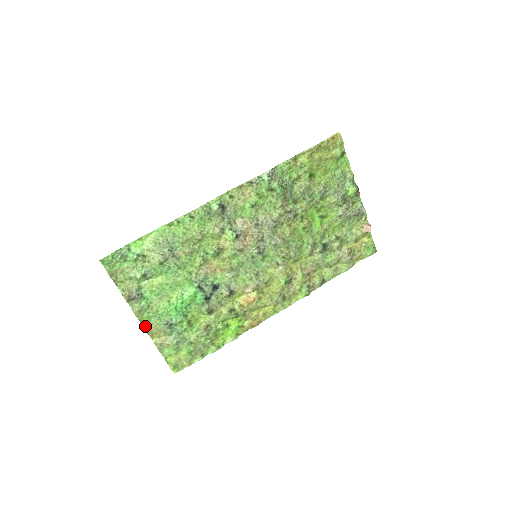
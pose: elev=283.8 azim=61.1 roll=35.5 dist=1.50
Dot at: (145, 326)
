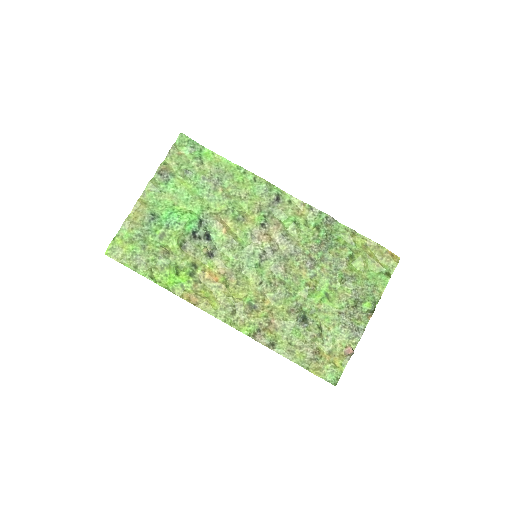
Dot at: (141, 199)
